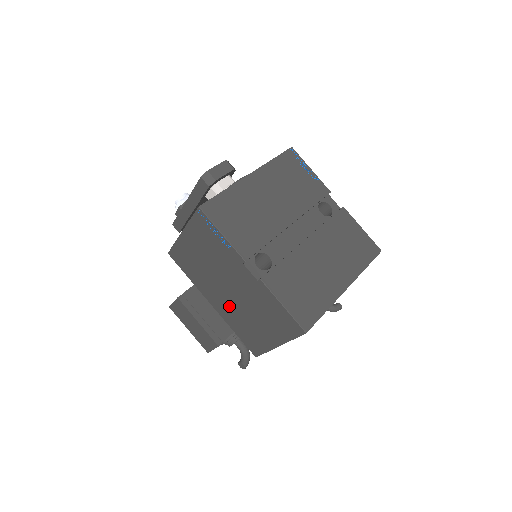
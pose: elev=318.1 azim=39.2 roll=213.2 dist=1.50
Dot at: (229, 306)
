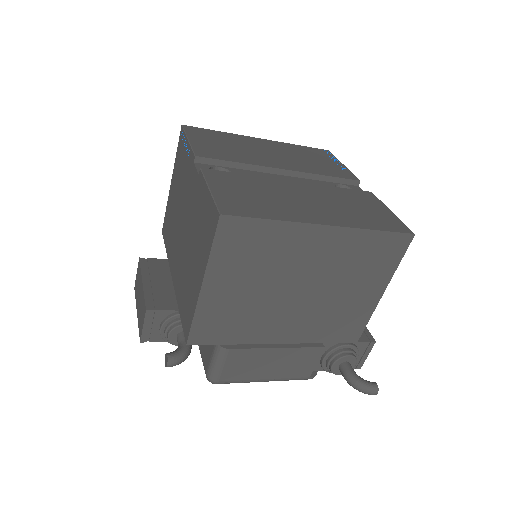
Dot at: (181, 260)
